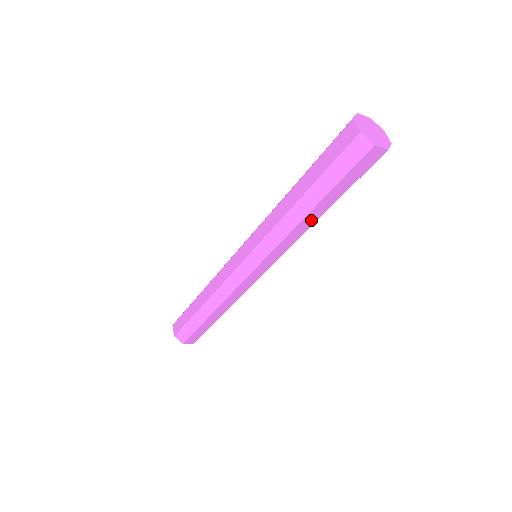
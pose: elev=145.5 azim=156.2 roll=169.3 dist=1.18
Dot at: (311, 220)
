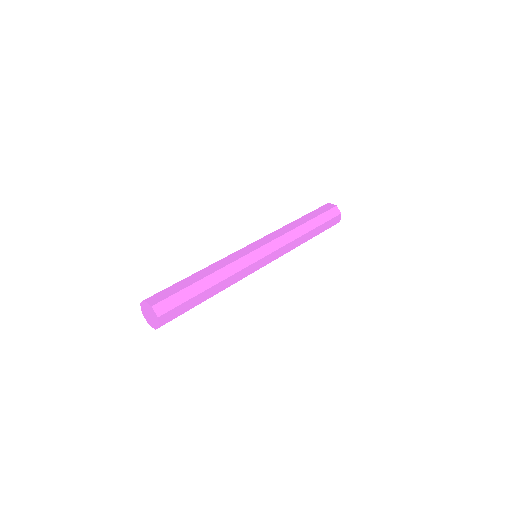
Dot at: (304, 239)
